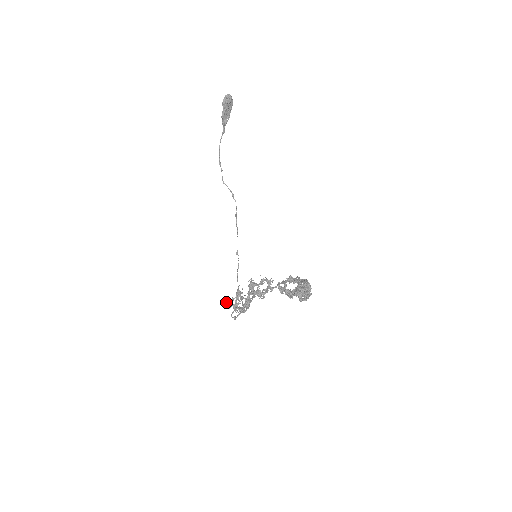
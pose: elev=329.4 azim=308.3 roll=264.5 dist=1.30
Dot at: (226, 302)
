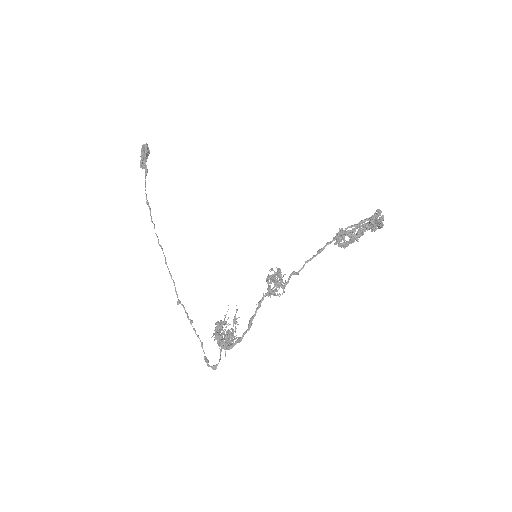
Dot at: (212, 336)
